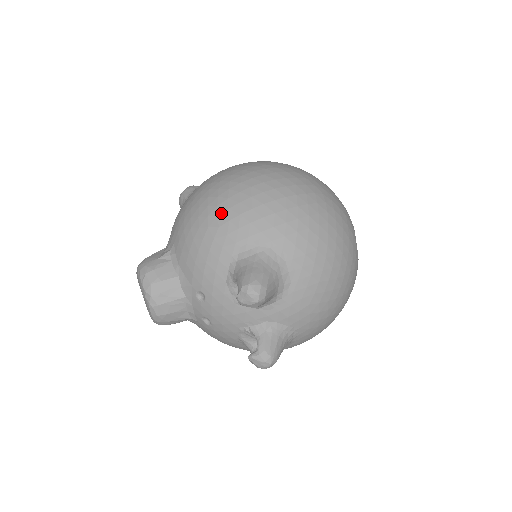
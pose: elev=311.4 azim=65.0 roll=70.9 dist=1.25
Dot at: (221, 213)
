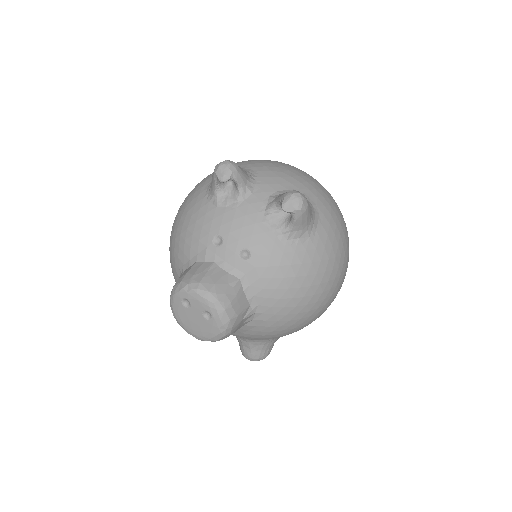
Dot at: (181, 209)
